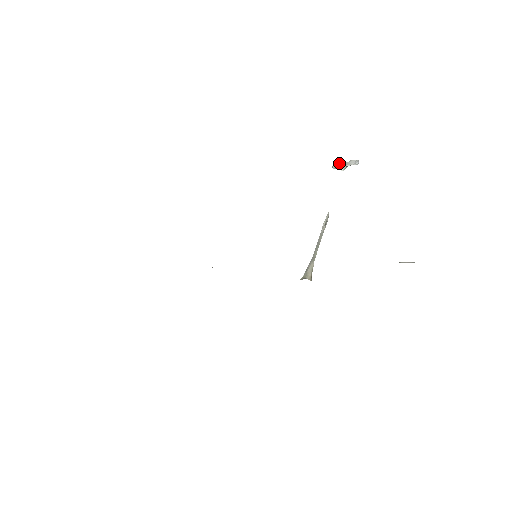
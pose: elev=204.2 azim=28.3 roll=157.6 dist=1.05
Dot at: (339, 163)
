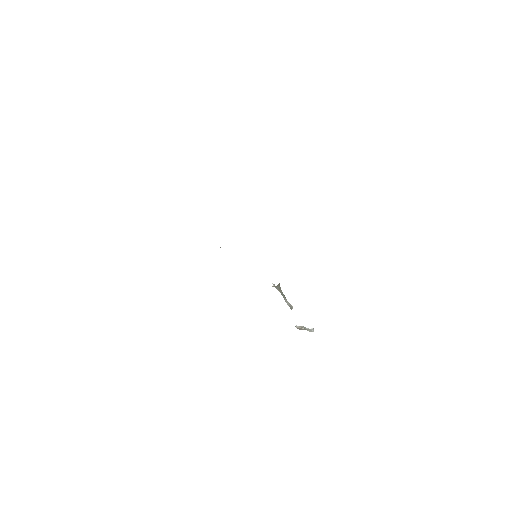
Dot at: (300, 328)
